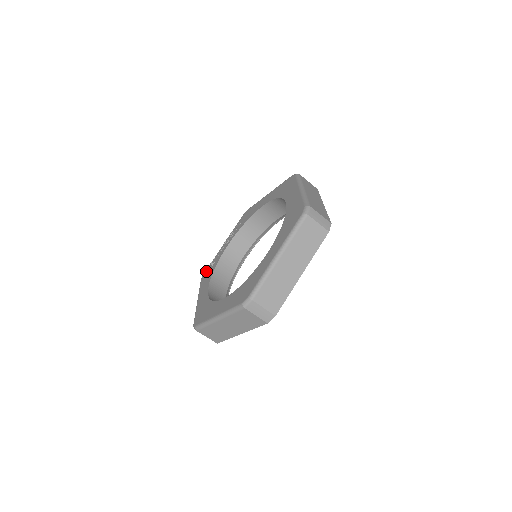
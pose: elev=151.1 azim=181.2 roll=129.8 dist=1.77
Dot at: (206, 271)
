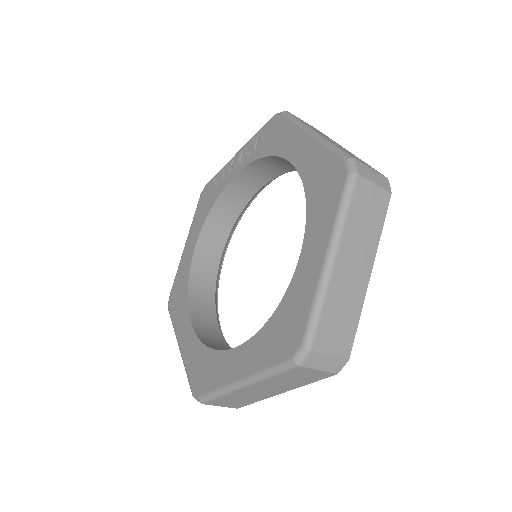
Dot at: (207, 187)
